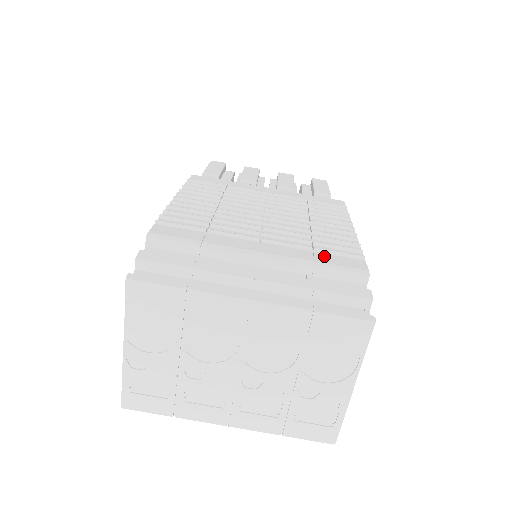
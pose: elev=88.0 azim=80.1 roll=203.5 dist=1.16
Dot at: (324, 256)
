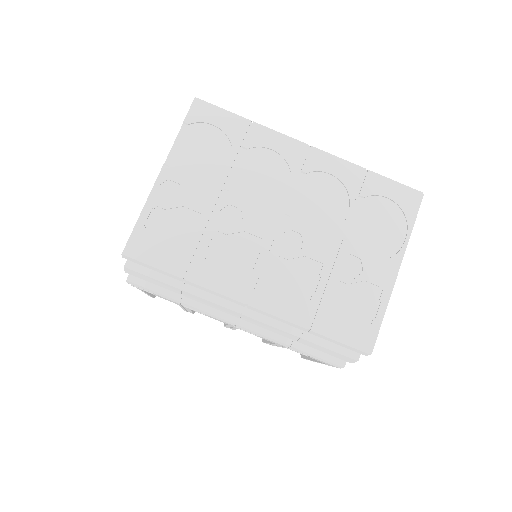
Dot at: occluded
